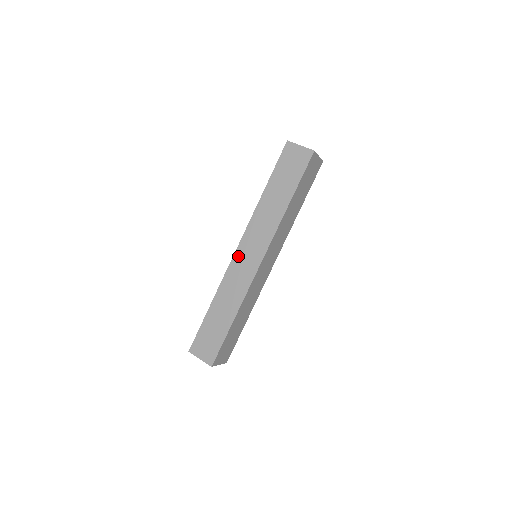
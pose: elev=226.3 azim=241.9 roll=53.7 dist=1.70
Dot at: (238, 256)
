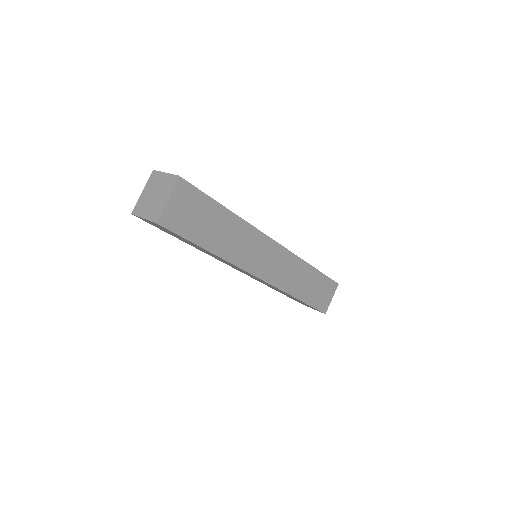
Dot at: (244, 273)
